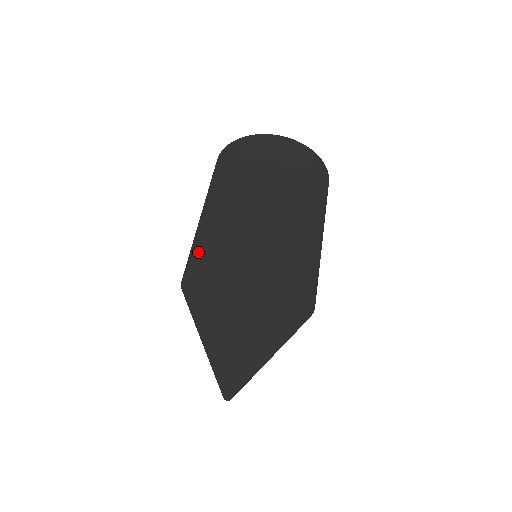
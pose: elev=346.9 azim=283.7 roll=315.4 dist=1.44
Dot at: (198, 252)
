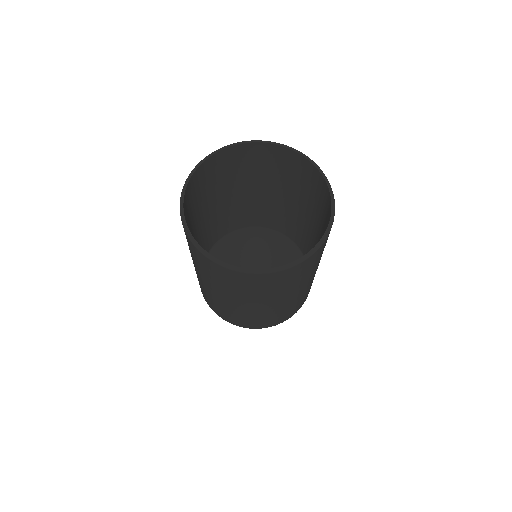
Dot at: (232, 320)
